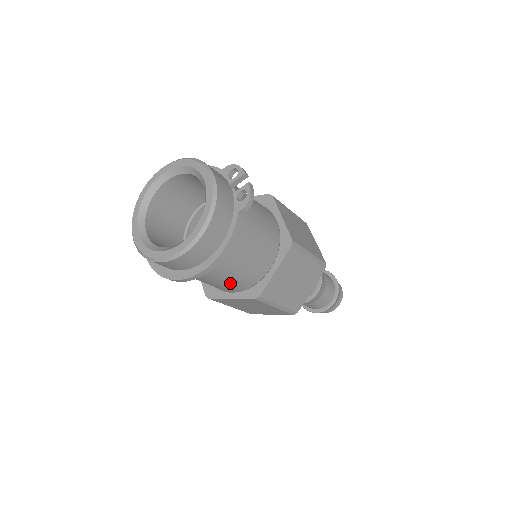
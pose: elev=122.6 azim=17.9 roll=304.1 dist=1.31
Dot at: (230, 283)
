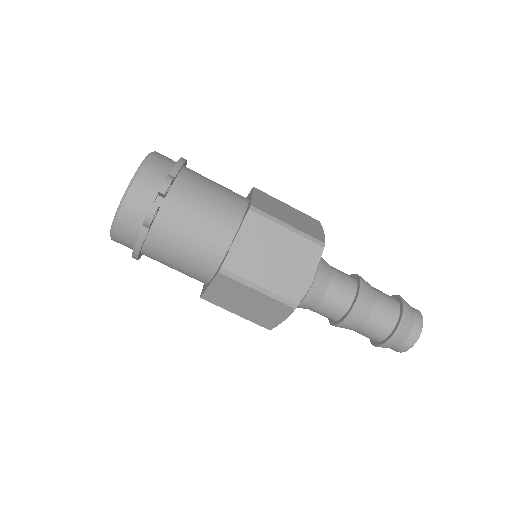
Dot at: occluded
